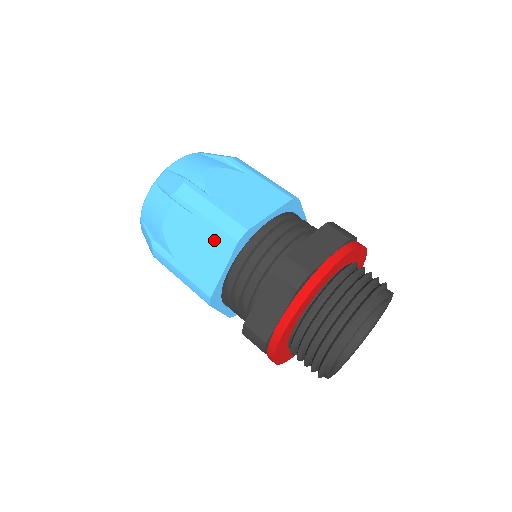
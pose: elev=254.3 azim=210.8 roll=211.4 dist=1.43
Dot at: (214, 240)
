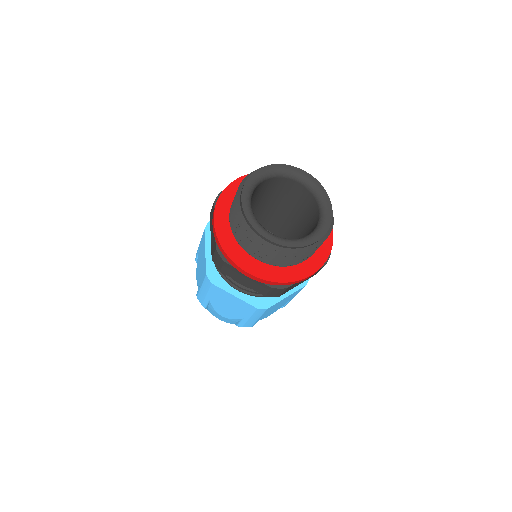
Dot at: (202, 246)
